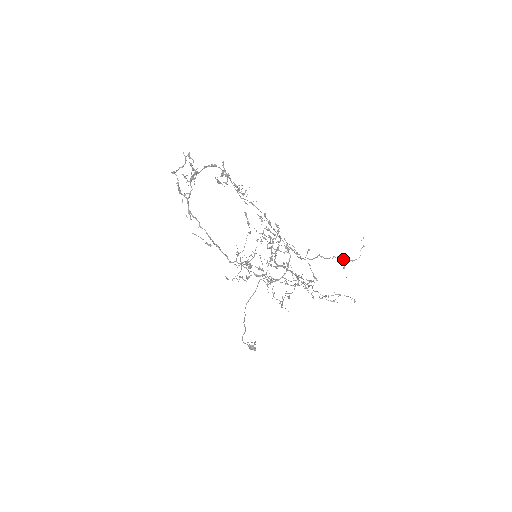
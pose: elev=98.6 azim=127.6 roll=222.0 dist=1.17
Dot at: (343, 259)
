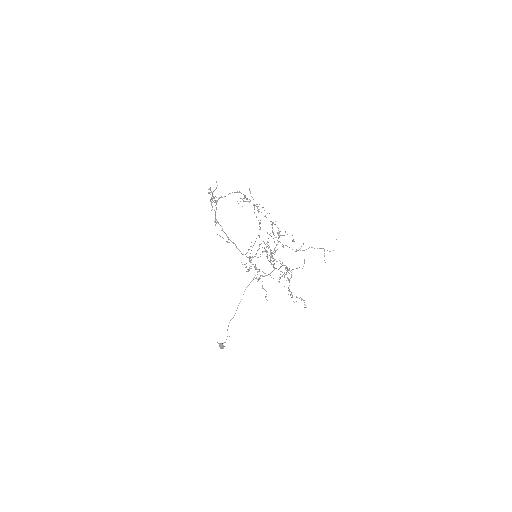
Dot at: occluded
